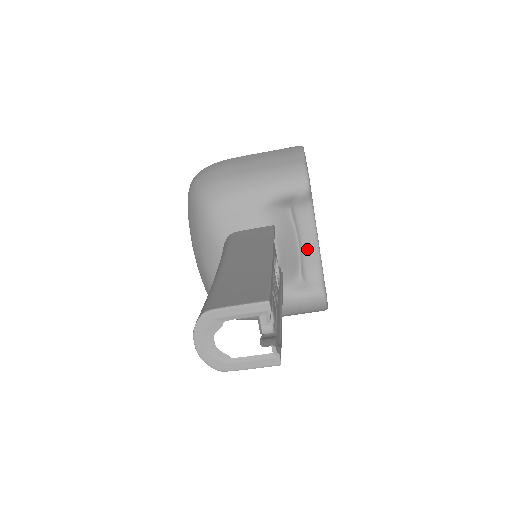
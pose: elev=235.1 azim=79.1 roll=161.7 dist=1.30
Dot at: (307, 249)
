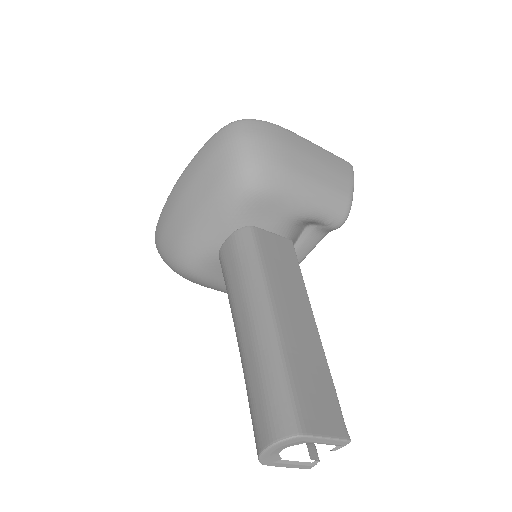
Dot at: occluded
